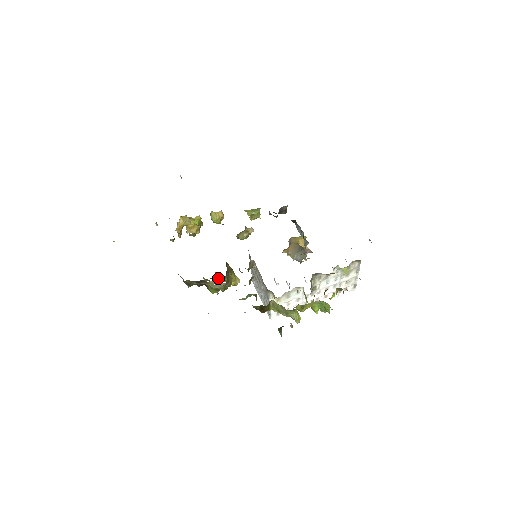
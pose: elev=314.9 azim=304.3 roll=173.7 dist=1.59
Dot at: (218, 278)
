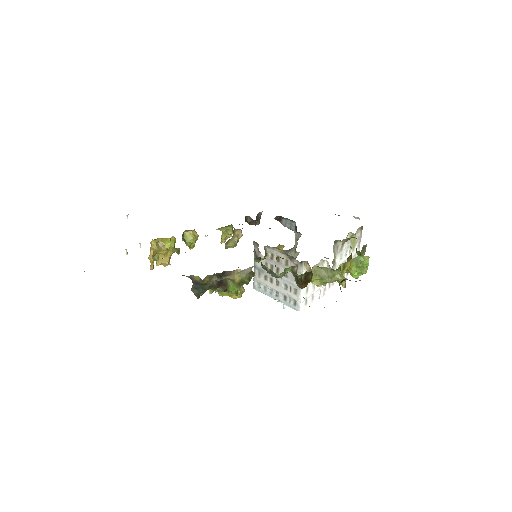
Dot at: occluded
